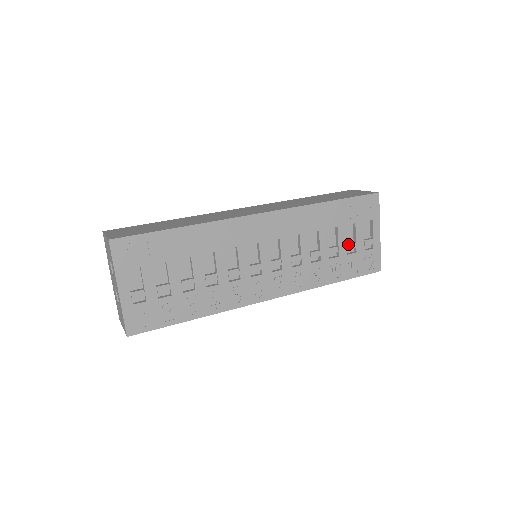
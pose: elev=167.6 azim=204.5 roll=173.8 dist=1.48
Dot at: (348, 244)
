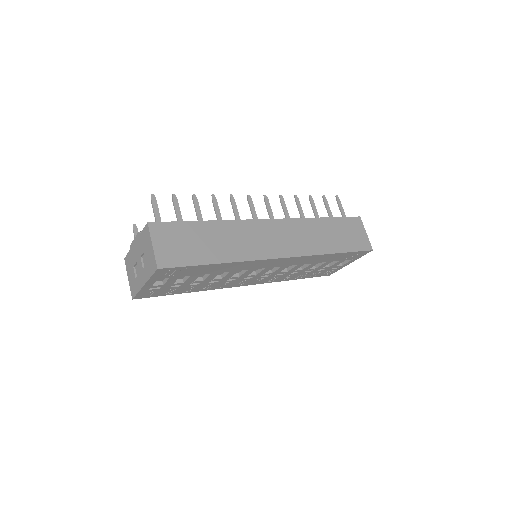
Dot at: (324, 267)
